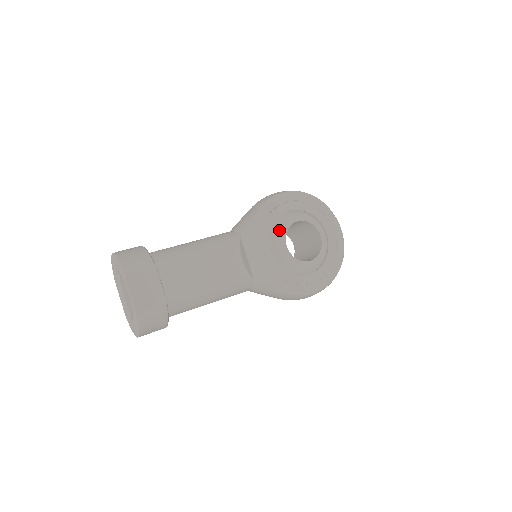
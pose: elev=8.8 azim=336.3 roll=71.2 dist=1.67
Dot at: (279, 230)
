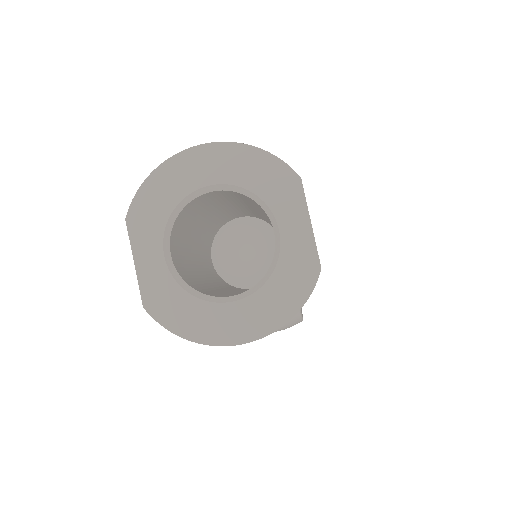
Dot at: occluded
